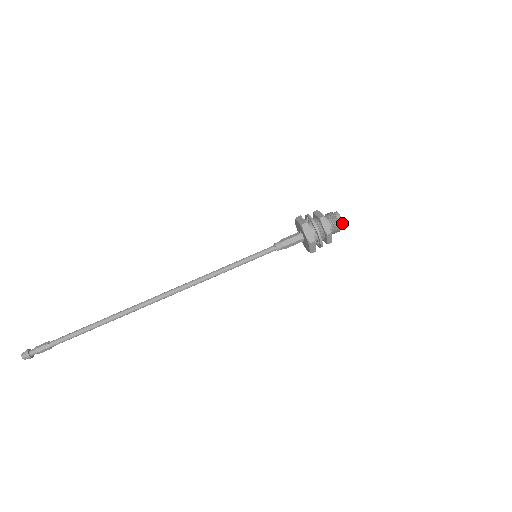
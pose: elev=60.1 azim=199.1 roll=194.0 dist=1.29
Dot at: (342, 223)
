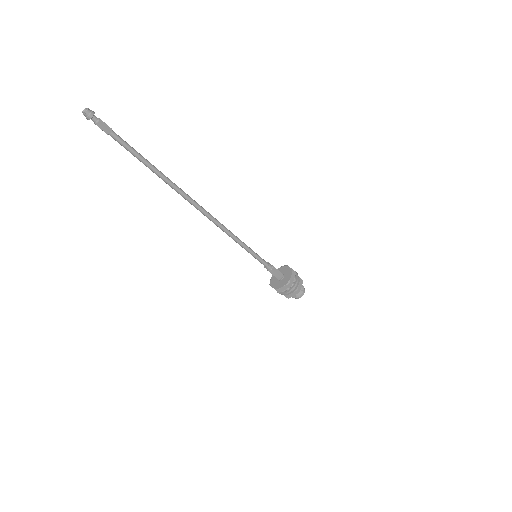
Dot at: occluded
